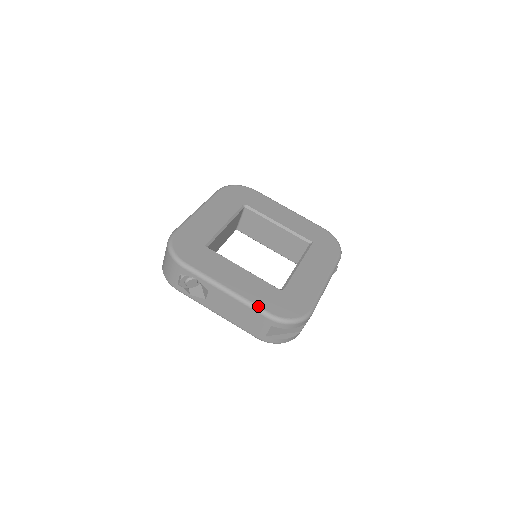
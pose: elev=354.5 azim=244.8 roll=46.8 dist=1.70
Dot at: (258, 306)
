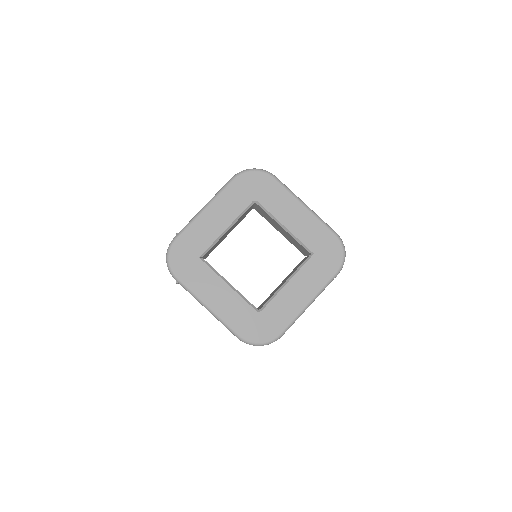
Dot at: (231, 328)
